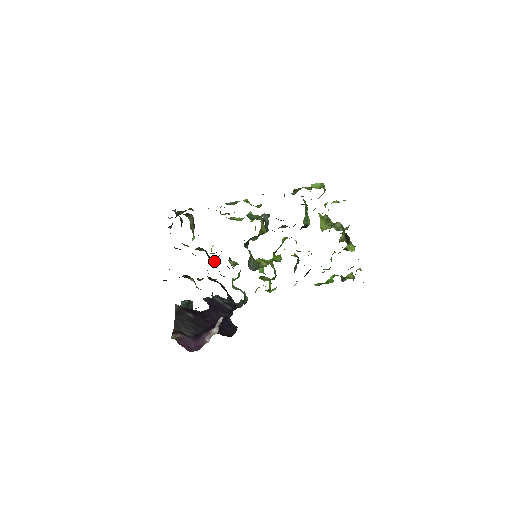
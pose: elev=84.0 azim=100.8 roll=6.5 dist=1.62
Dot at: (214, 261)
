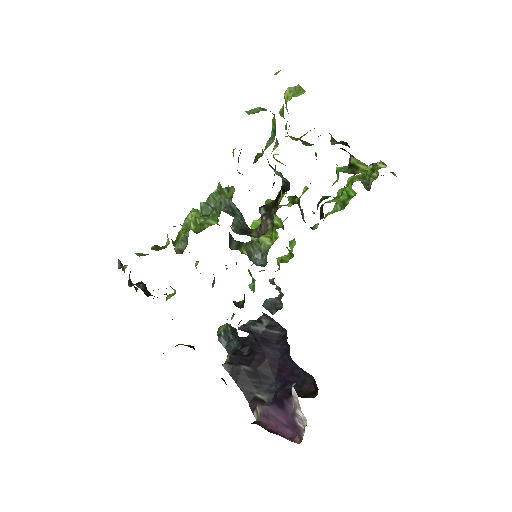
Dot at: (213, 284)
